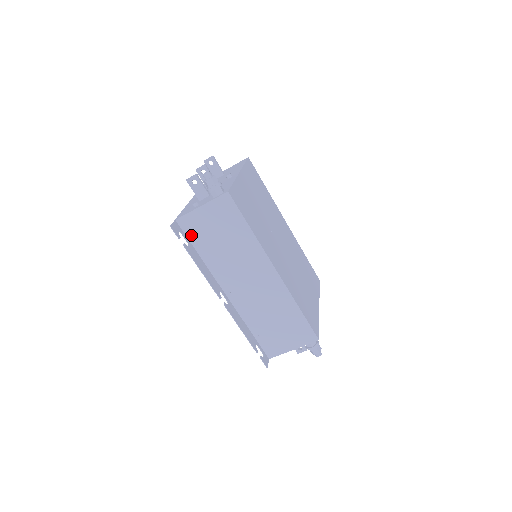
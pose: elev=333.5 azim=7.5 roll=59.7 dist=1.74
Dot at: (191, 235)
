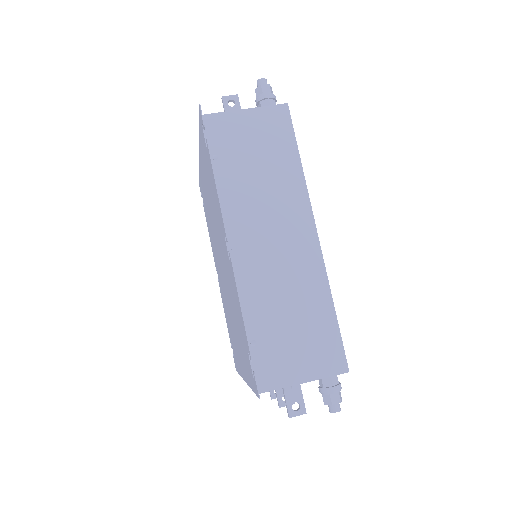
Dot at: (213, 143)
